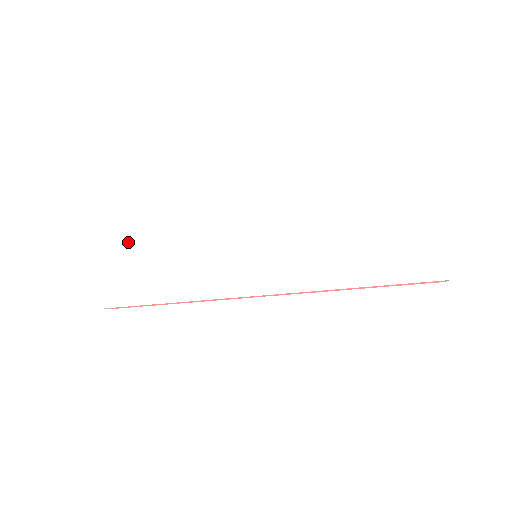
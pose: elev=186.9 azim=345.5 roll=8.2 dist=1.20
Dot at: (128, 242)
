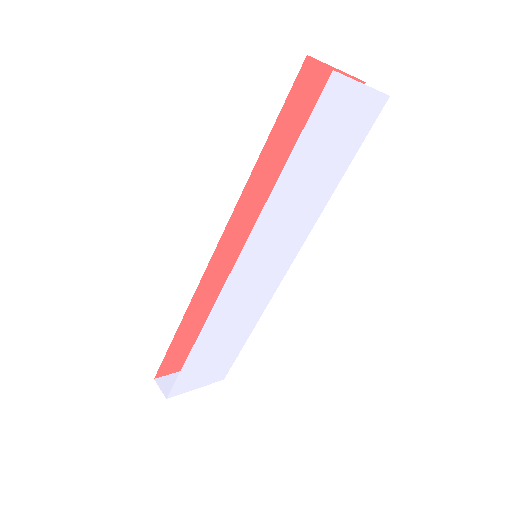
Dot at: (190, 369)
